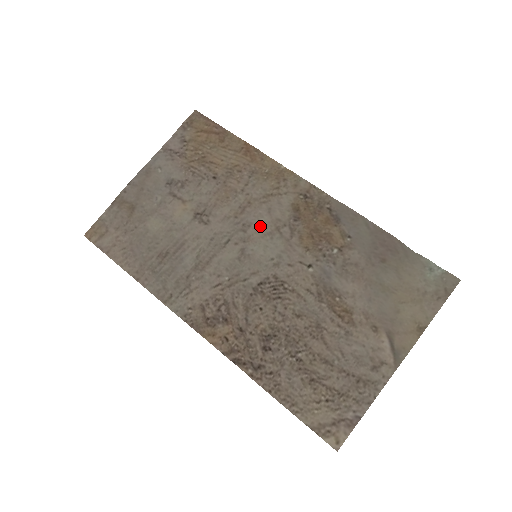
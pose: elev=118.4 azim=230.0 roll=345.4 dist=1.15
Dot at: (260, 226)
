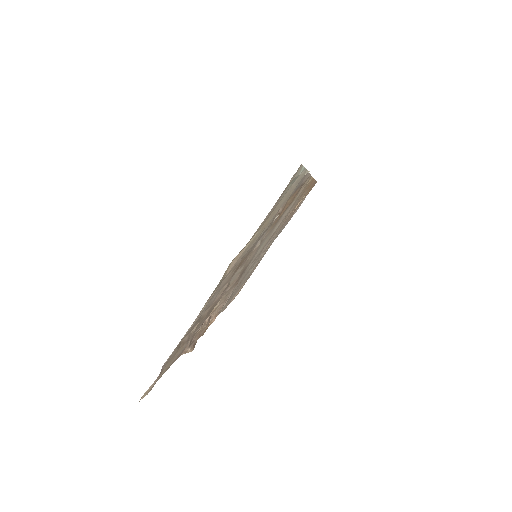
Dot at: (273, 232)
